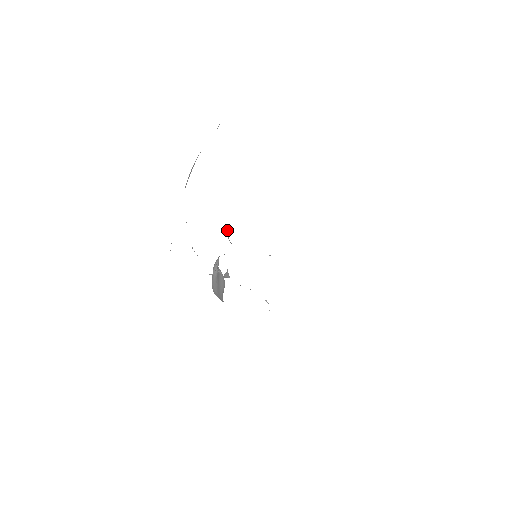
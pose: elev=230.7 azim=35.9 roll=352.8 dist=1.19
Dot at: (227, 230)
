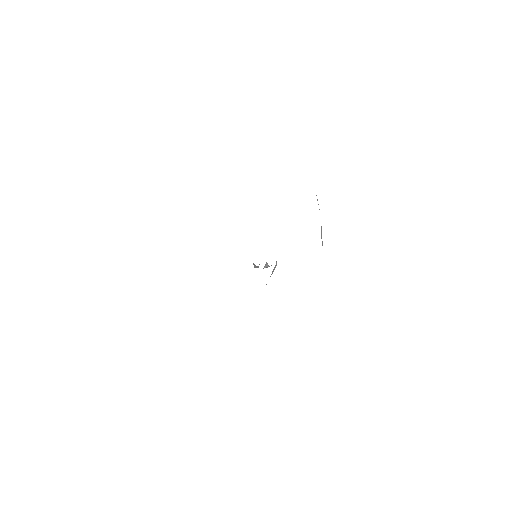
Dot at: occluded
